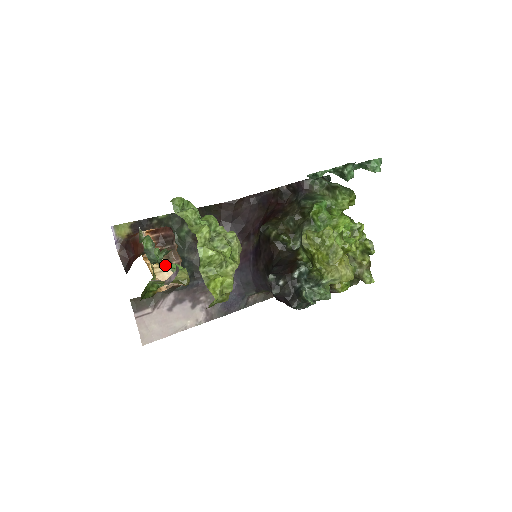
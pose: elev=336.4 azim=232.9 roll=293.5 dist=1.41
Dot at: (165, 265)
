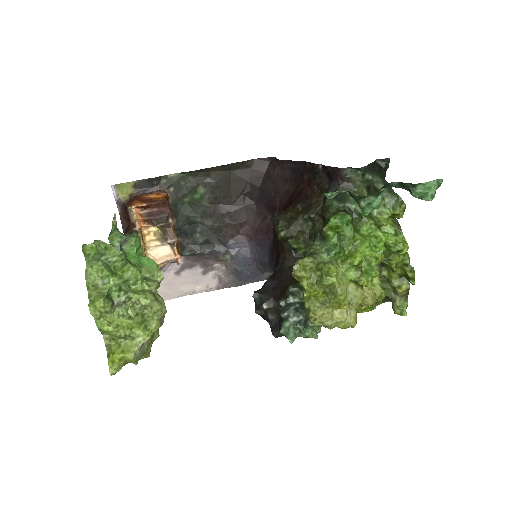
Dot at: (141, 257)
